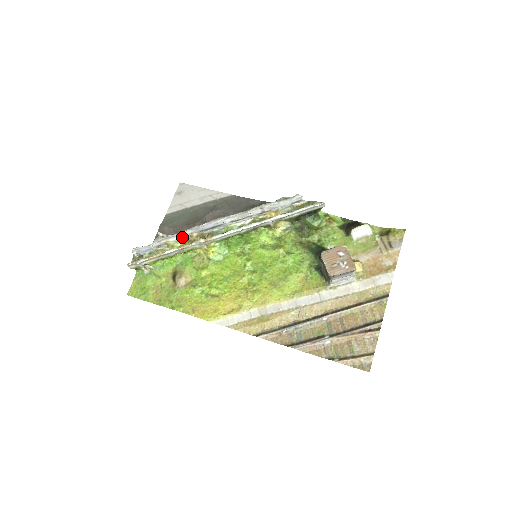
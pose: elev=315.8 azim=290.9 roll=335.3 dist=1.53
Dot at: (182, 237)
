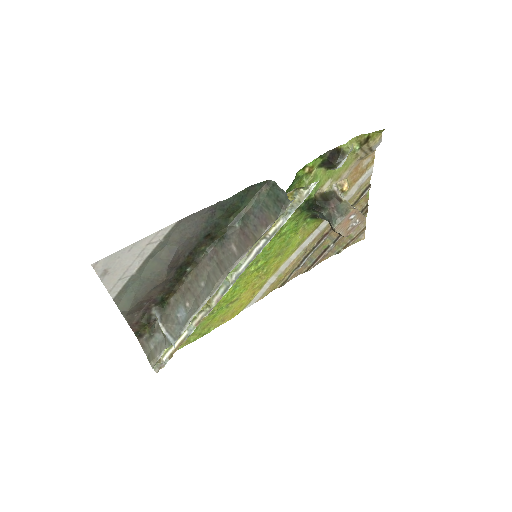
Dot at: (186, 317)
